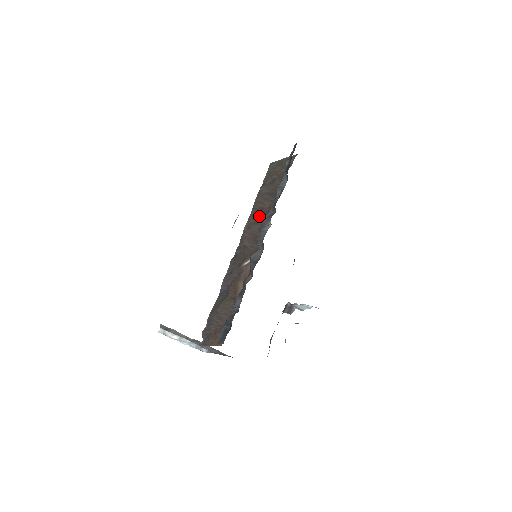
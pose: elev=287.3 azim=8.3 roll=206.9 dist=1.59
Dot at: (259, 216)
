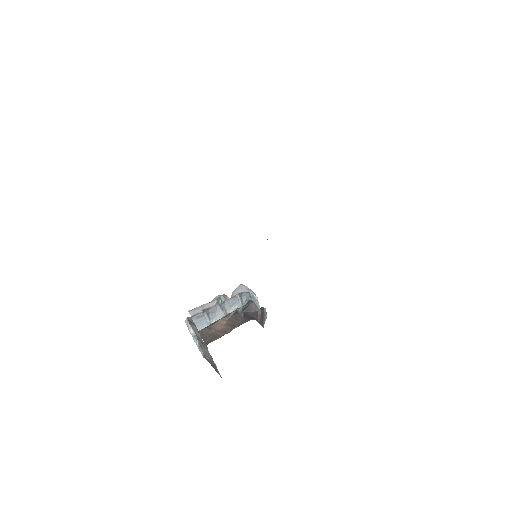
Dot at: occluded
